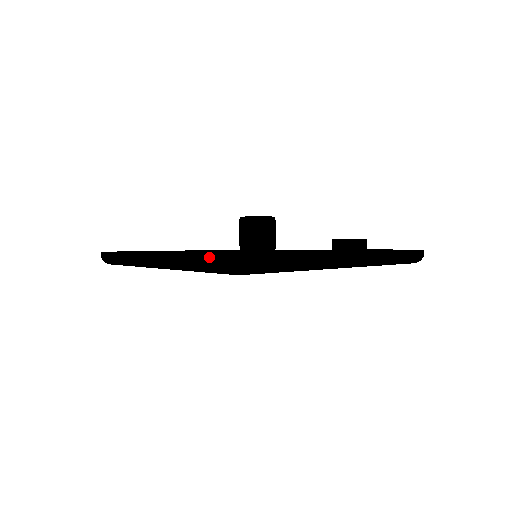
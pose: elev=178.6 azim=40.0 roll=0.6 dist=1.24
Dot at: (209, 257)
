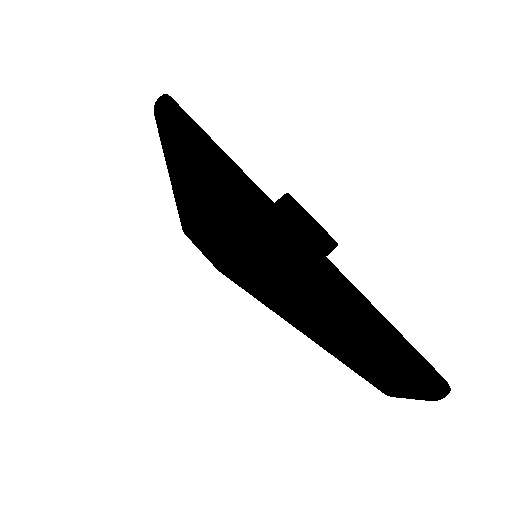
Dot at: occluded
